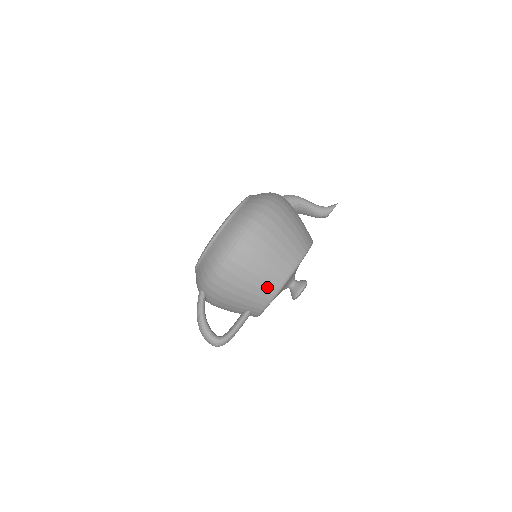
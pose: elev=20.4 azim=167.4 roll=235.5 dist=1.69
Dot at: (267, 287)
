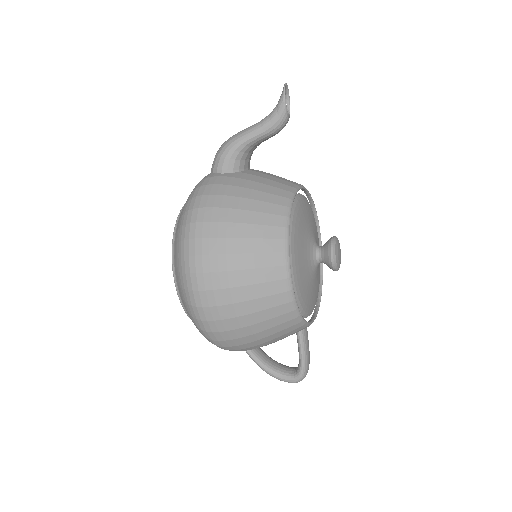
Dot at: (283, 326)
